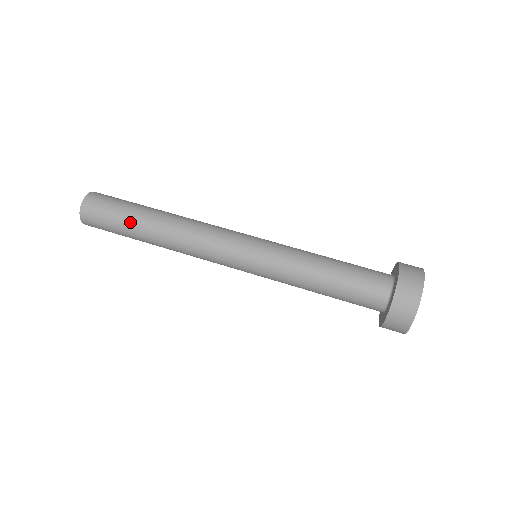
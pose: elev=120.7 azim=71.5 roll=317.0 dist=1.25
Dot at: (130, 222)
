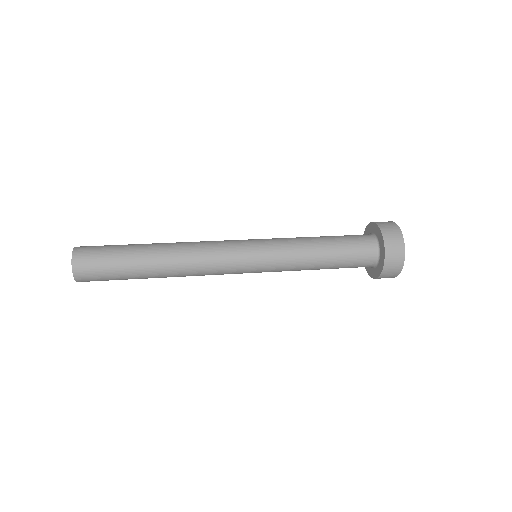
Dot at: (131, 251)
